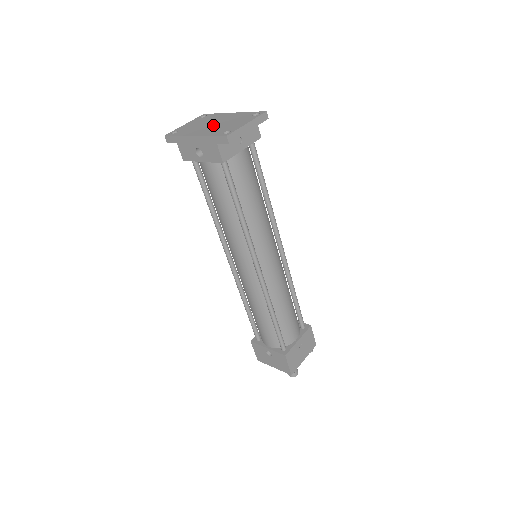
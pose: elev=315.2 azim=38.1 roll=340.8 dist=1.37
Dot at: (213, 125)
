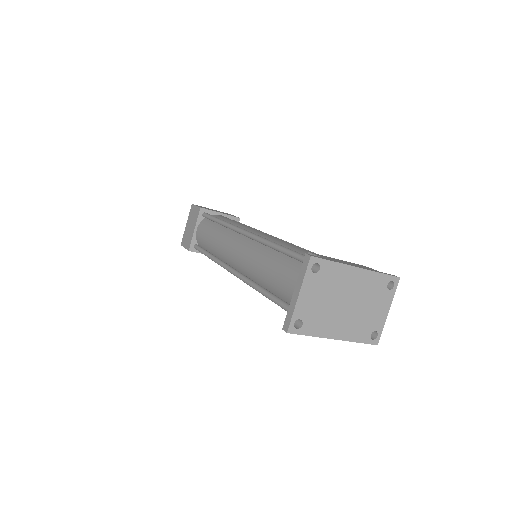
Dot at: (349, 310)
